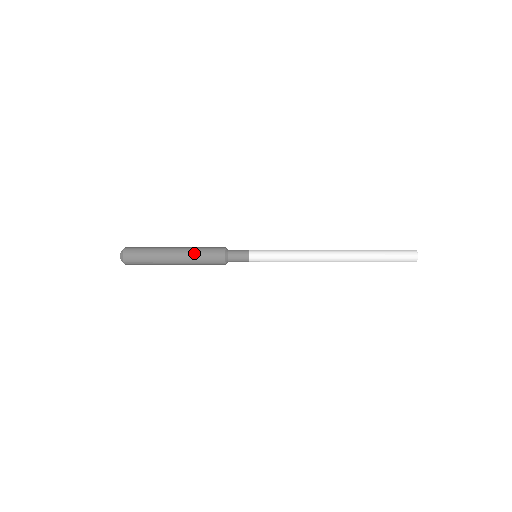
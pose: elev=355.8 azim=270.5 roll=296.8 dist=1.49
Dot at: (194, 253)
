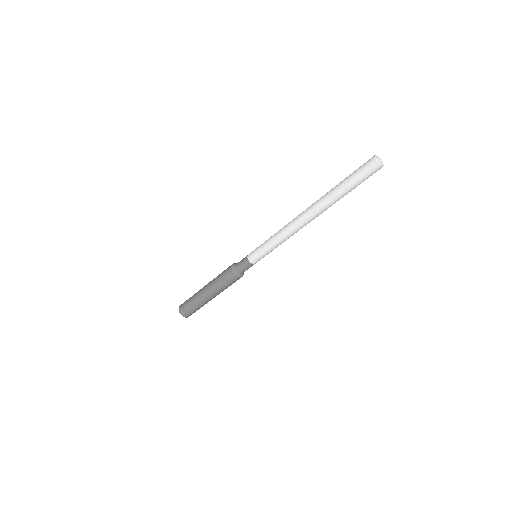
Dot at: (214, 279)
